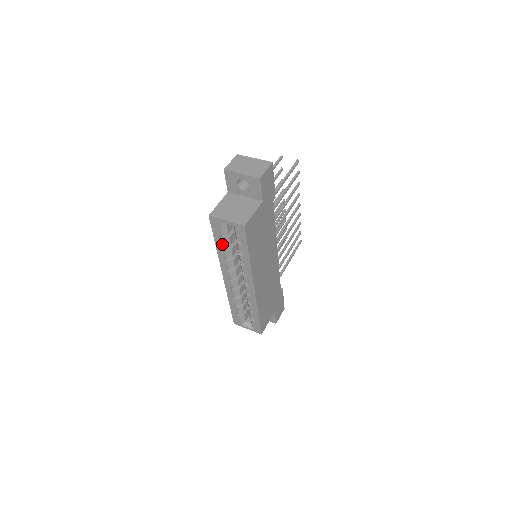
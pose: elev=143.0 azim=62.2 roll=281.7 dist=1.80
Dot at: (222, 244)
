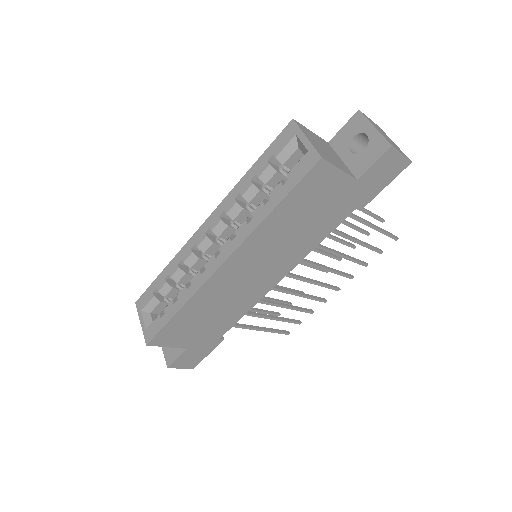
Dot at: (260, 171)
